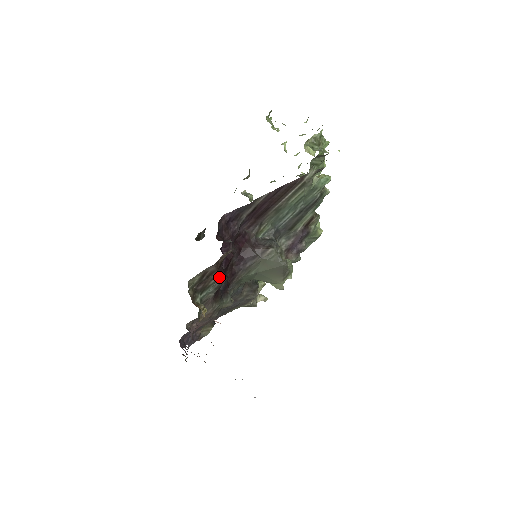
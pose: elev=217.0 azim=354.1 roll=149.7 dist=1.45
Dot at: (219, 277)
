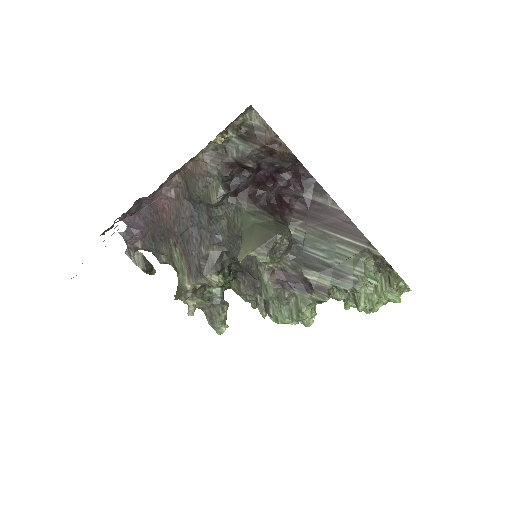
Dot at: (254, 158)
